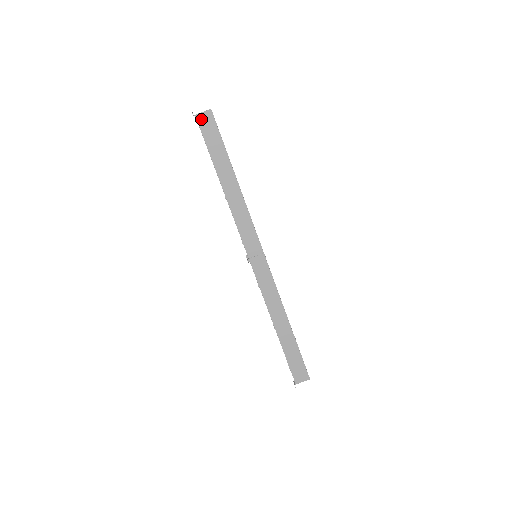
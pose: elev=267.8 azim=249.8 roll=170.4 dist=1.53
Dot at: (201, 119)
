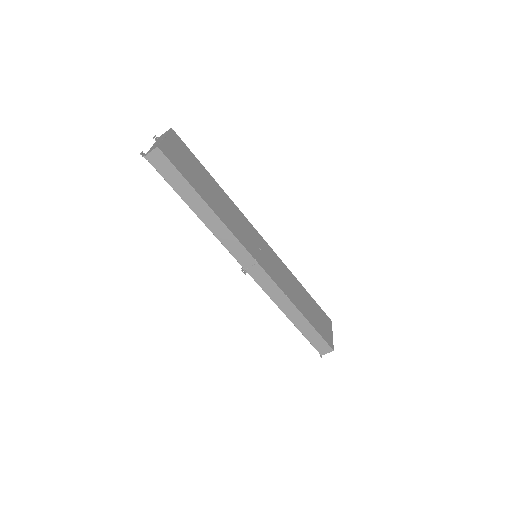
Dot at: (152, 159)
